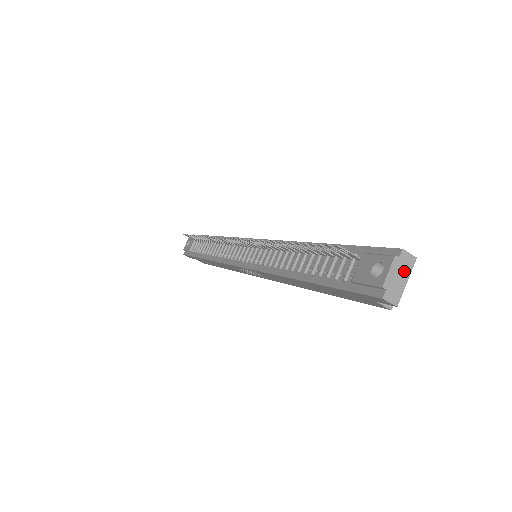
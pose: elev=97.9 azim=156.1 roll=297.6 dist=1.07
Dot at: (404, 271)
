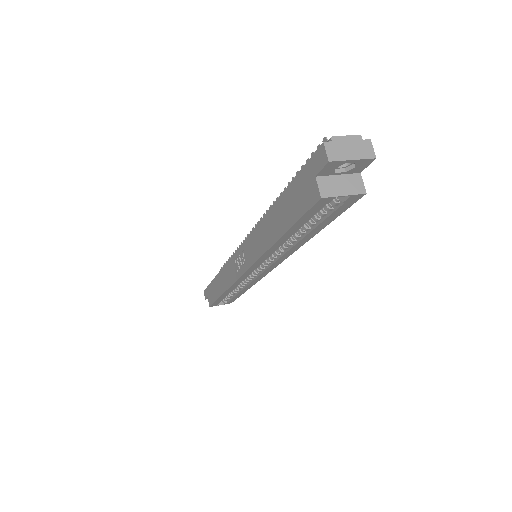
Dot at: (358, 151)
